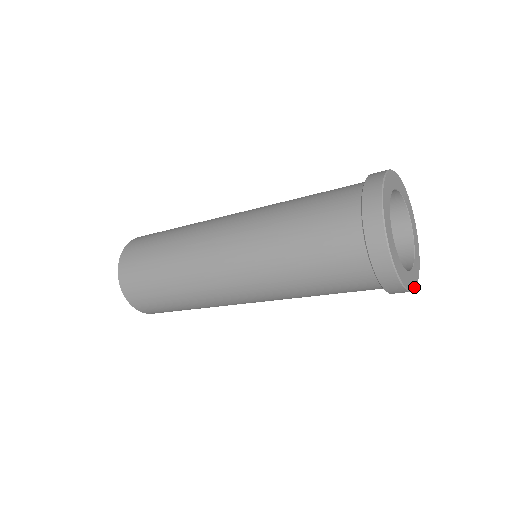
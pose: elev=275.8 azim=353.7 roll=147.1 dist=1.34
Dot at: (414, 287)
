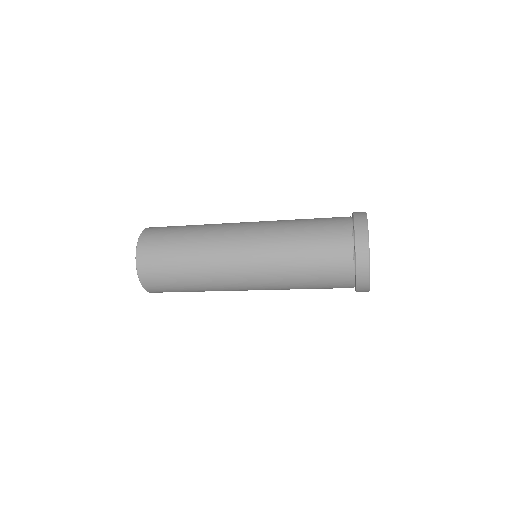
Dot at: (369, 289)
